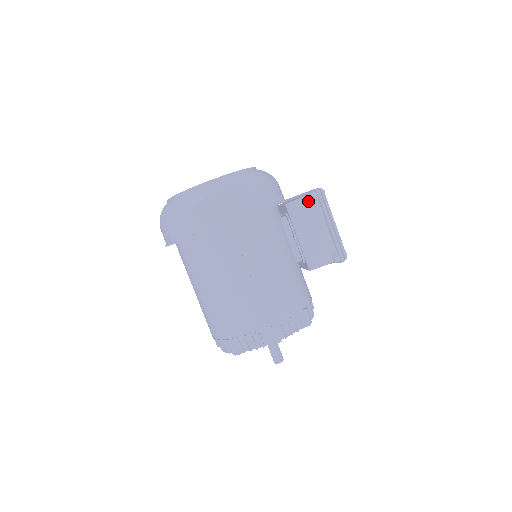
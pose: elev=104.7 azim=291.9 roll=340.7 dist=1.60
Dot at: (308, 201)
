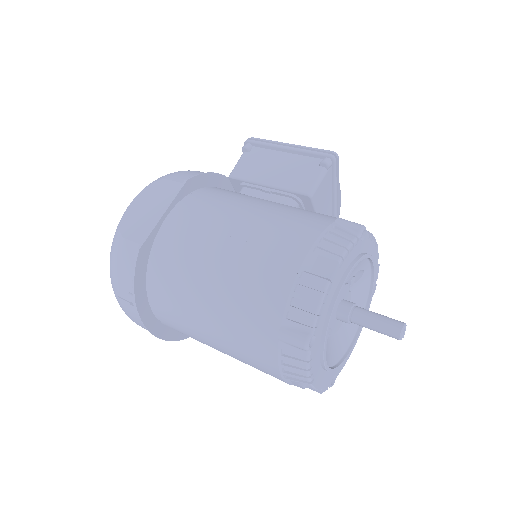
Dot at: (246, 156)
